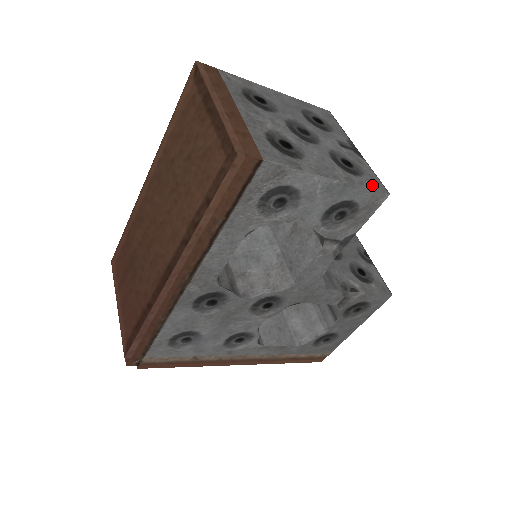
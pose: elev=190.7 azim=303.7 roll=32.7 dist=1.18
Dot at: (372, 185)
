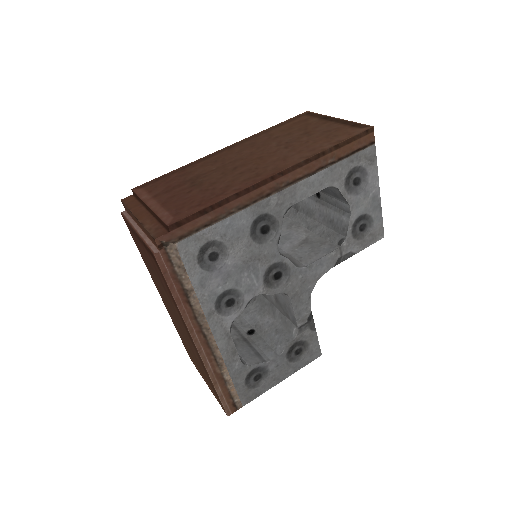
Dot at: occluded
